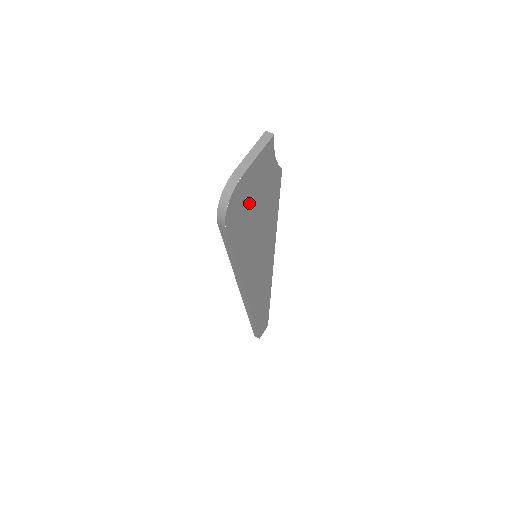
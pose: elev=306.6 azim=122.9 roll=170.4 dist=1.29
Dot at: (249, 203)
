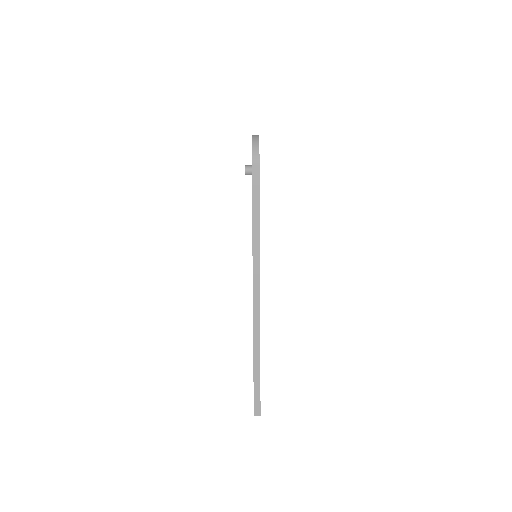
Dot at: occluded
